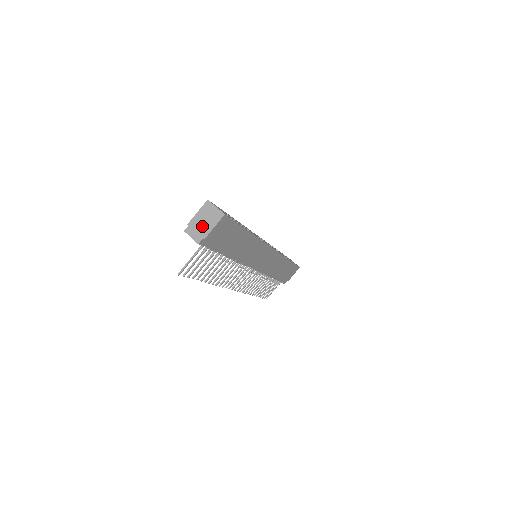
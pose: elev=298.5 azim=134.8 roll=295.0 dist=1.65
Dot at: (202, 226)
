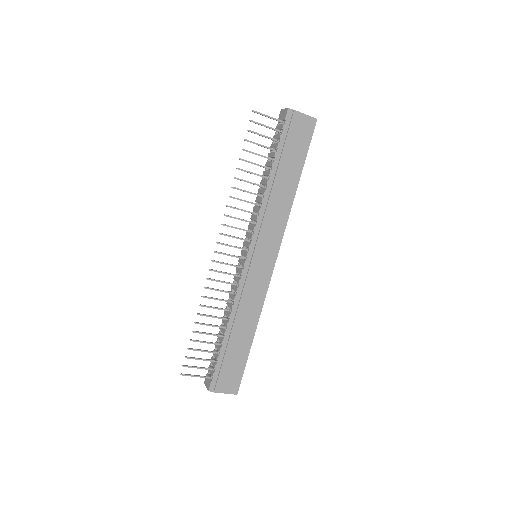
Dot at: occluded
